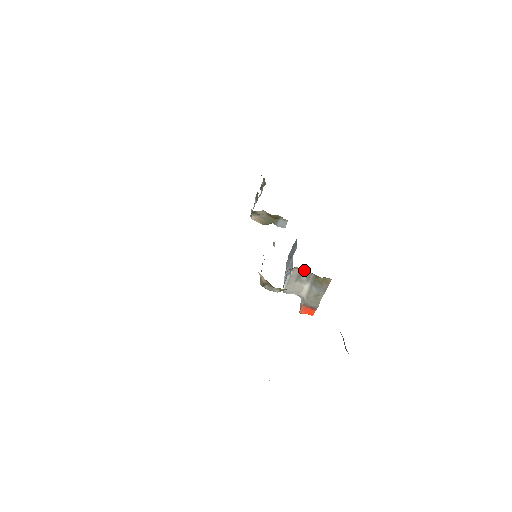
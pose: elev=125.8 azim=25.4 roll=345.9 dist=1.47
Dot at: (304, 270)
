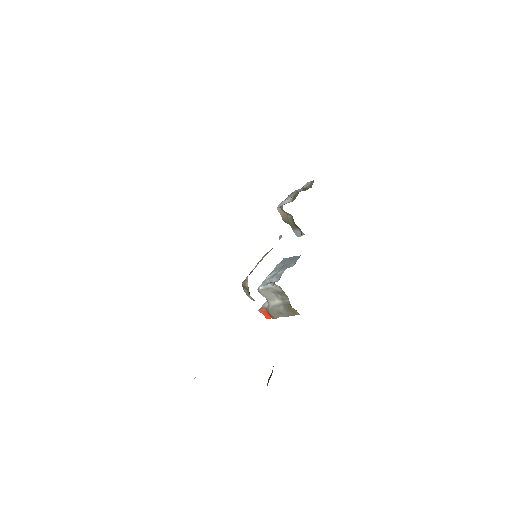
Dot at: occluded
